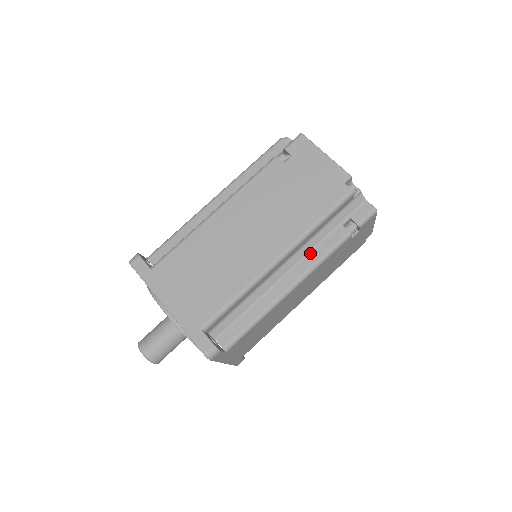
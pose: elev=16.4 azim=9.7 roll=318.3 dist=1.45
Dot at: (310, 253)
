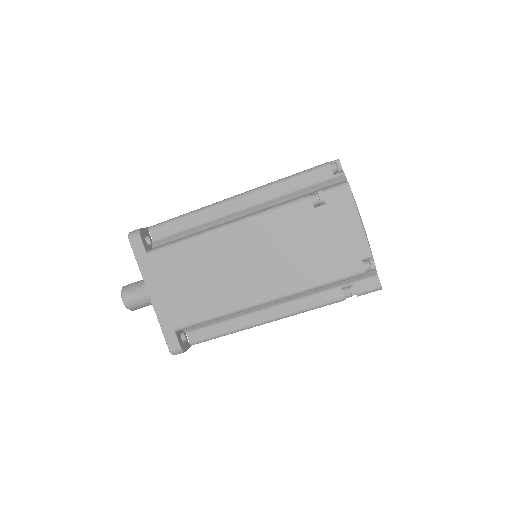
Dot at: (300, 299)
